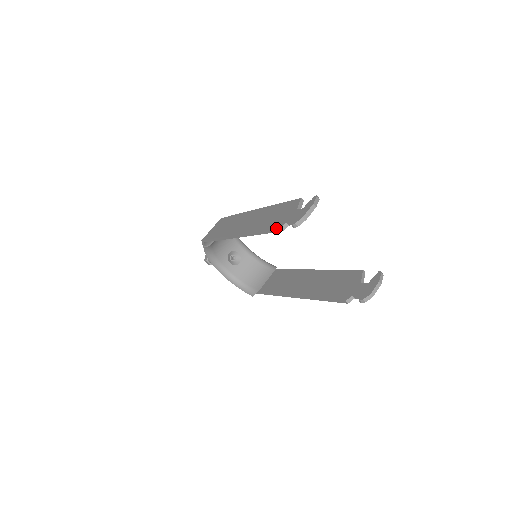
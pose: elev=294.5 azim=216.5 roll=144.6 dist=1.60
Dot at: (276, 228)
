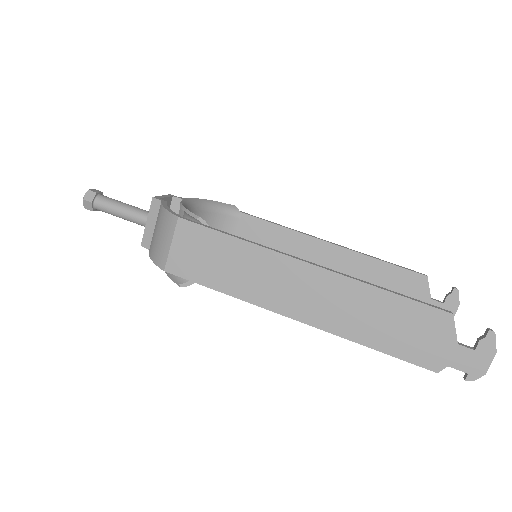
Dot at: occluded
